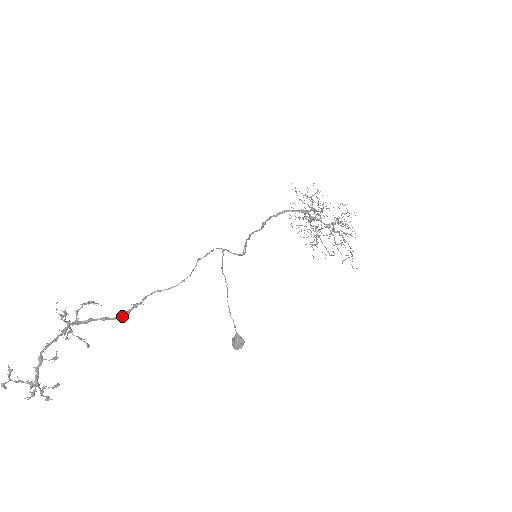
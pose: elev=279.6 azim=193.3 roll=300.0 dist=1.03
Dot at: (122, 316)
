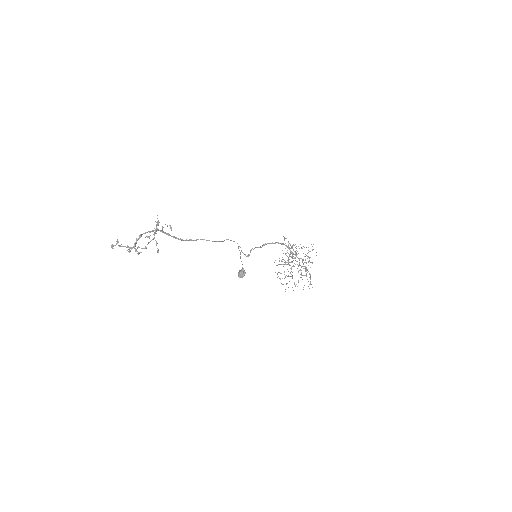
Dot at: occluded
